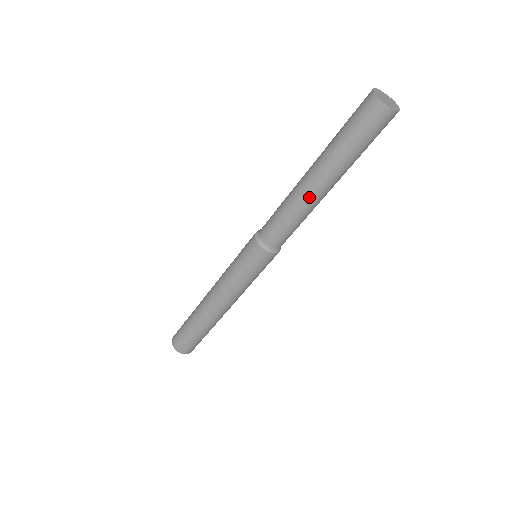
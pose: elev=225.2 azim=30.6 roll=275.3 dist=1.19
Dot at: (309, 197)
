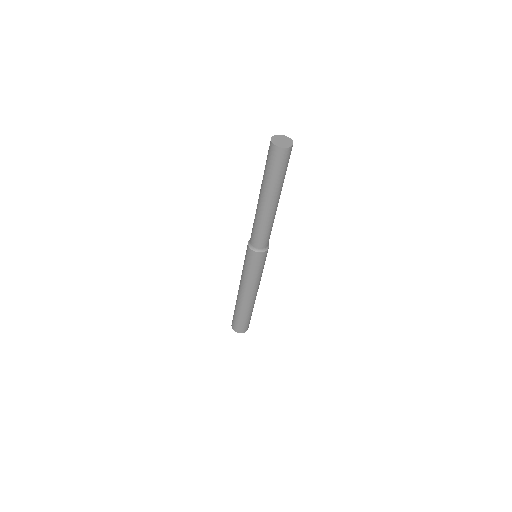
Dot at: (265, 212)
